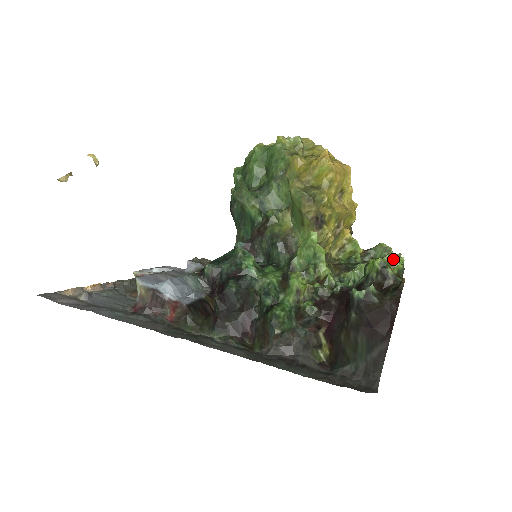
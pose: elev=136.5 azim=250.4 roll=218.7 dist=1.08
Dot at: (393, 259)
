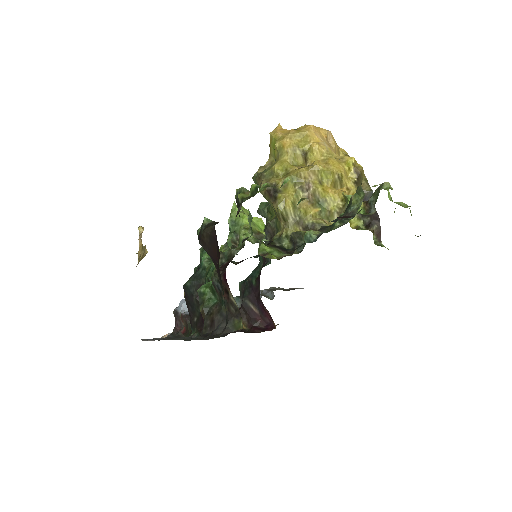
Dot at: (267, 185)
